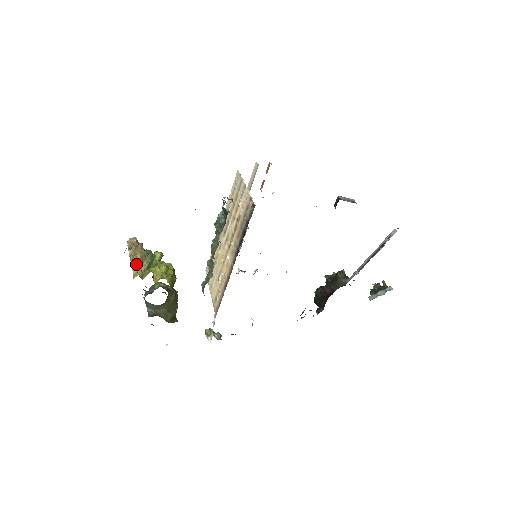
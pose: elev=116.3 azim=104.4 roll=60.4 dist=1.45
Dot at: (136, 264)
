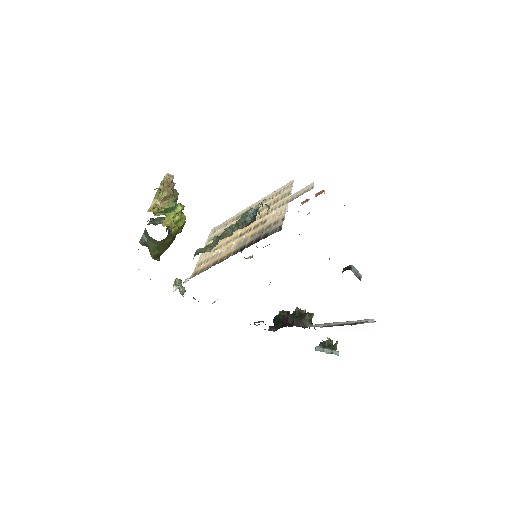
Dot at: (158, 200)
